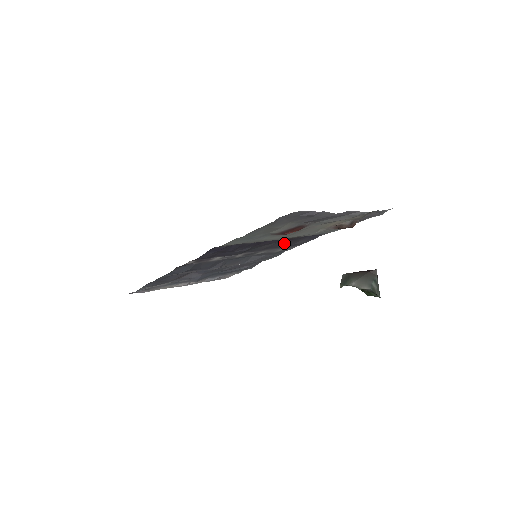
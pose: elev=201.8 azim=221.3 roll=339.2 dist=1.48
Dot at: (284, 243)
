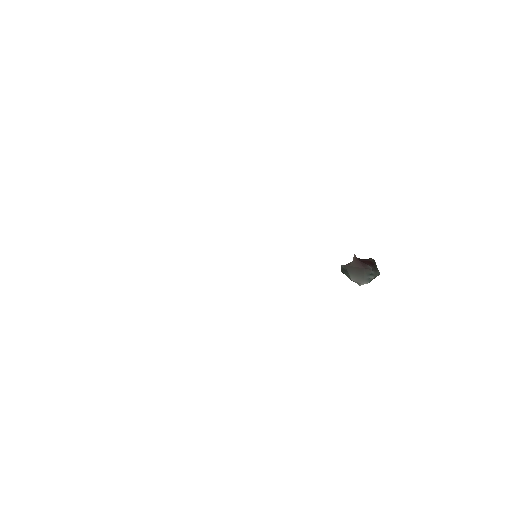
Dot at: occluded
